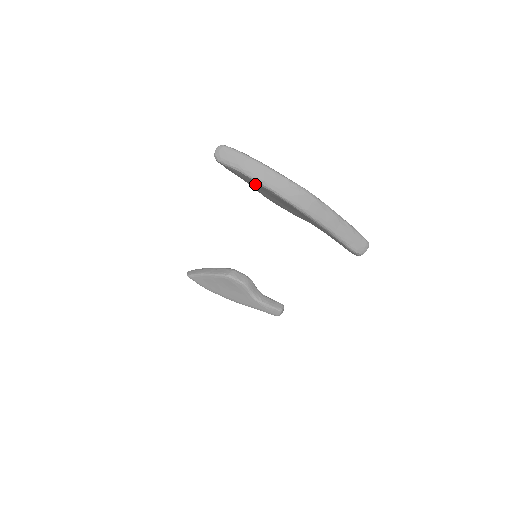
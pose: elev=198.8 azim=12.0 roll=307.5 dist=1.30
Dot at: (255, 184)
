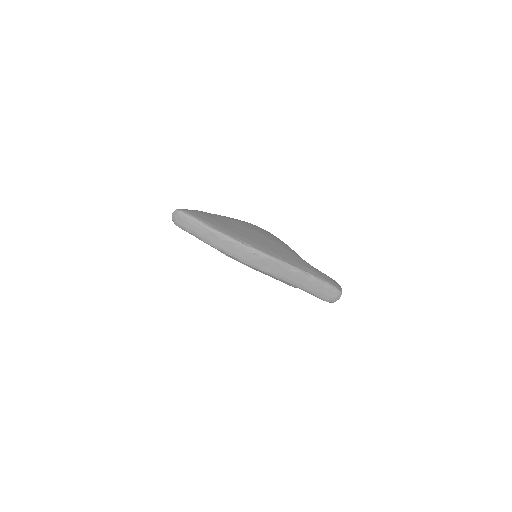
Dot at: occluded
